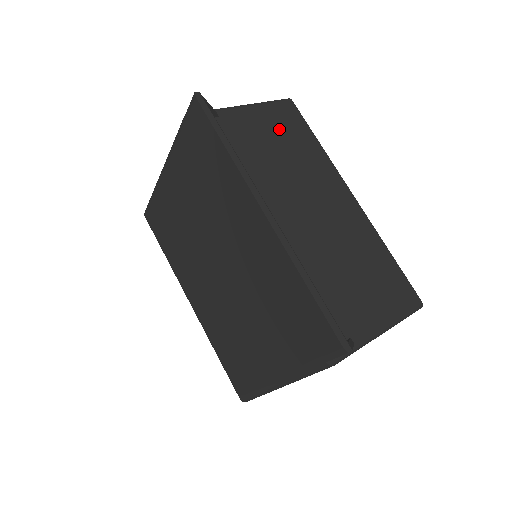
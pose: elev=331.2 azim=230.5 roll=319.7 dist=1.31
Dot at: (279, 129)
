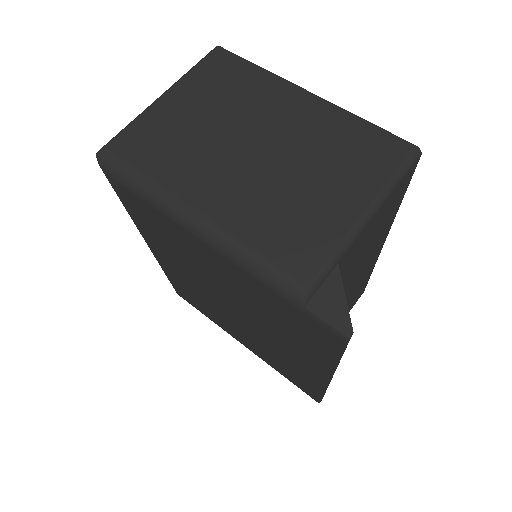
Dot at: (381, 221)
